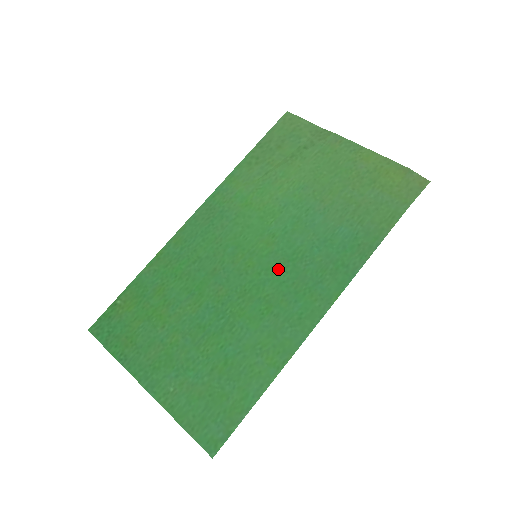
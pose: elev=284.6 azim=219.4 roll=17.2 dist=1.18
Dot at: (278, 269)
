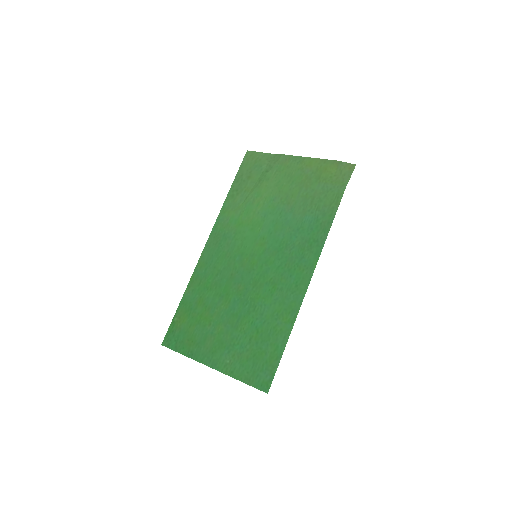
Dot at: (273, 259)
